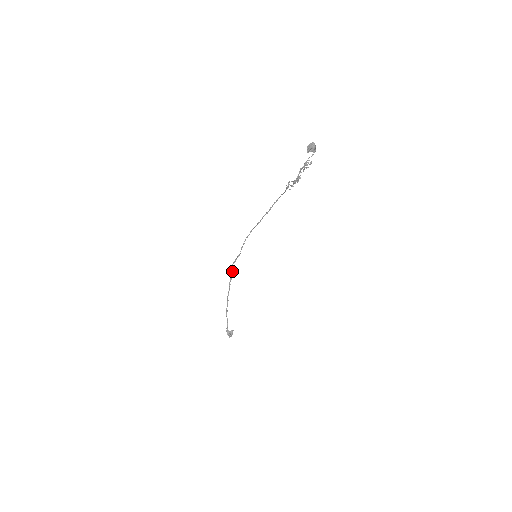
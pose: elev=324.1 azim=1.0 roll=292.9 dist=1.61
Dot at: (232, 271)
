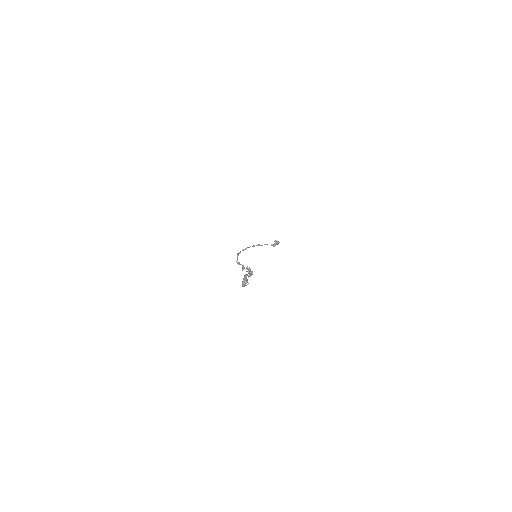
Dot at: (240, 252)
